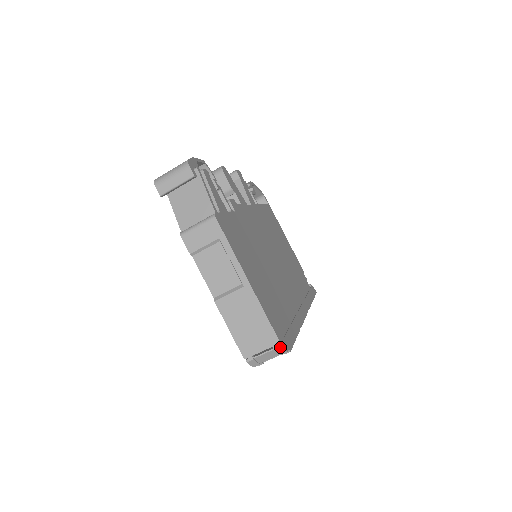
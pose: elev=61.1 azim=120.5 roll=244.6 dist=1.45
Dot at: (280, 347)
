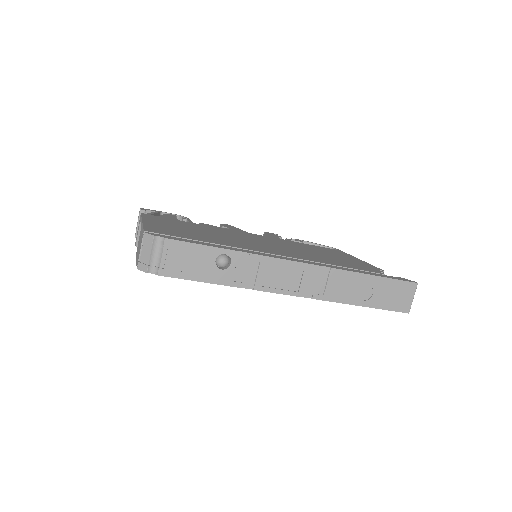
Dot at: (144, 234)
